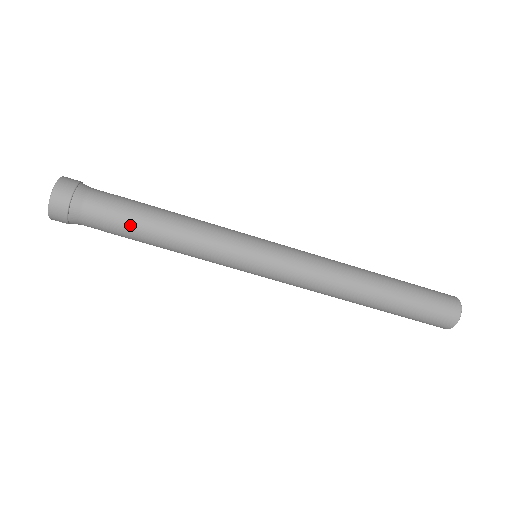
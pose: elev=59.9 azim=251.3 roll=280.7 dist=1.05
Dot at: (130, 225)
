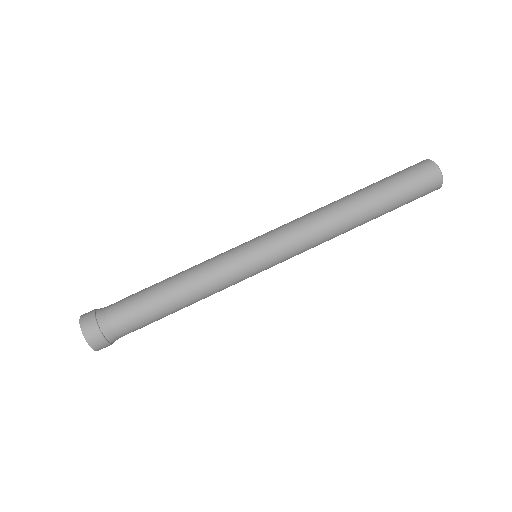
Dot at: (147, 299)
